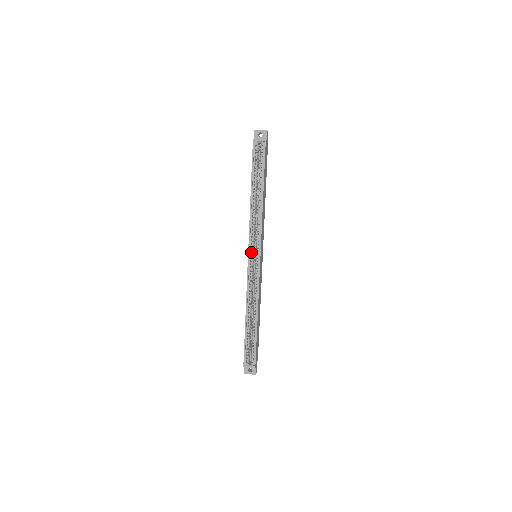
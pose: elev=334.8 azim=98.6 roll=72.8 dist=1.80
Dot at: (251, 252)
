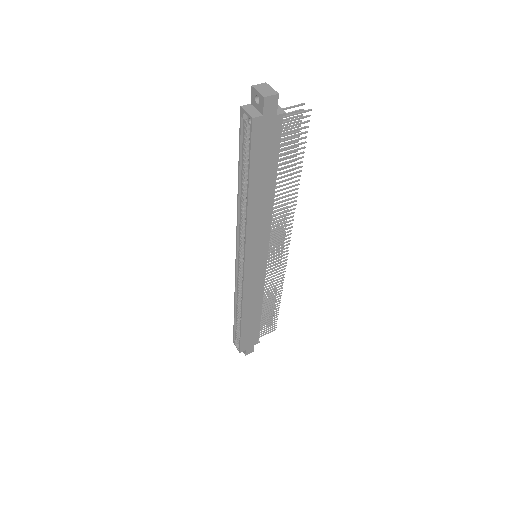
Dot at: (239, 253)
